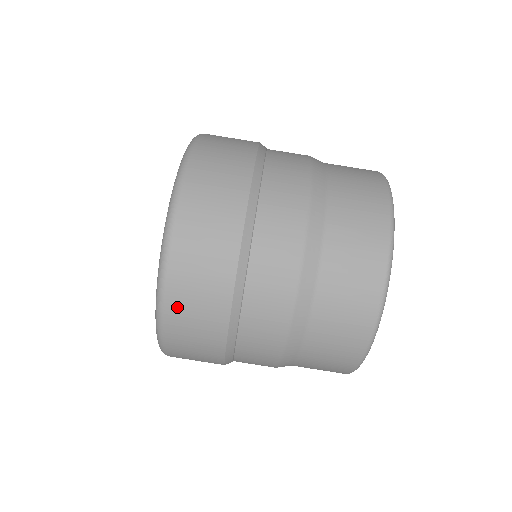
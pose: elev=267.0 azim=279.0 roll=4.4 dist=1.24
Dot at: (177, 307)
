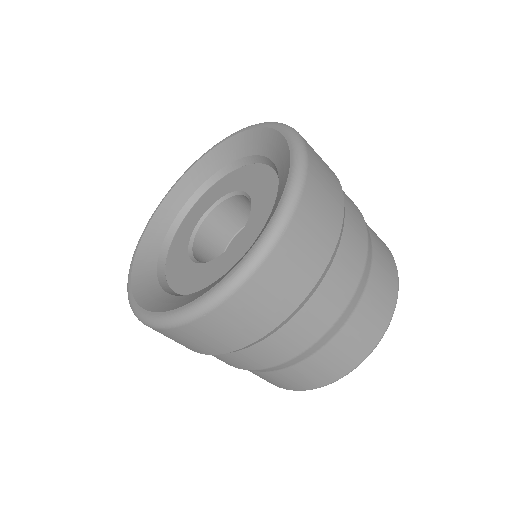
Dot at: (264, 280)
